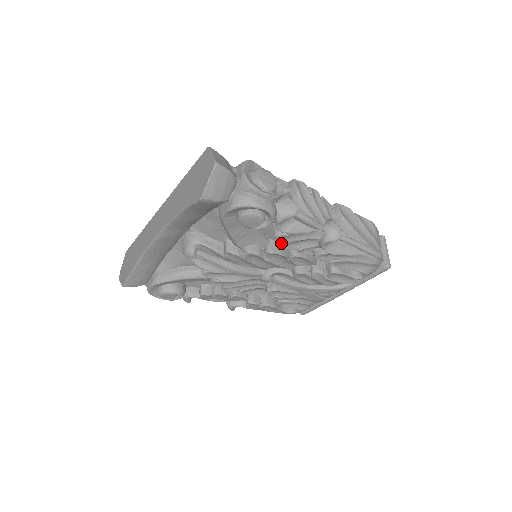
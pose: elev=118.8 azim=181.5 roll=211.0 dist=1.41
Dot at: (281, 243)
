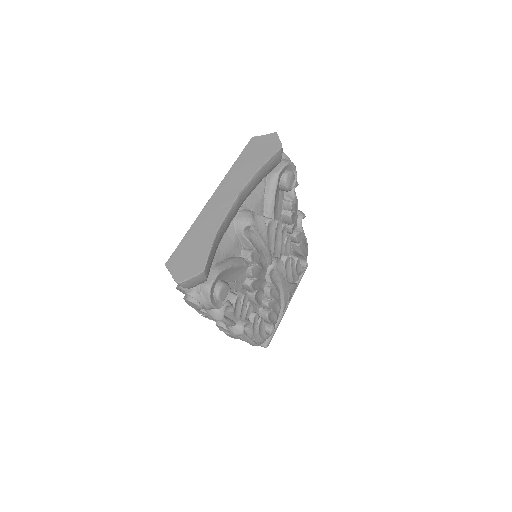
Dot at: (290, 214)
